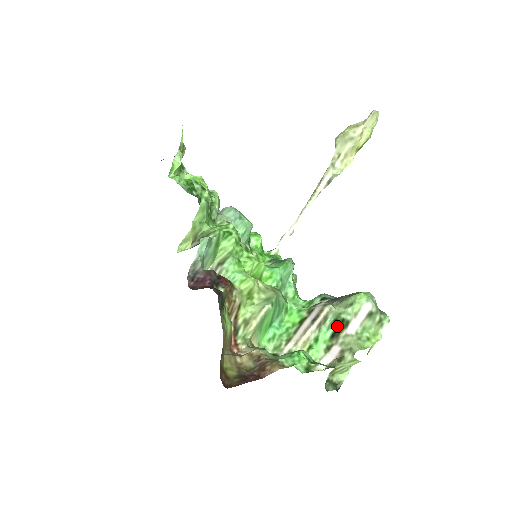
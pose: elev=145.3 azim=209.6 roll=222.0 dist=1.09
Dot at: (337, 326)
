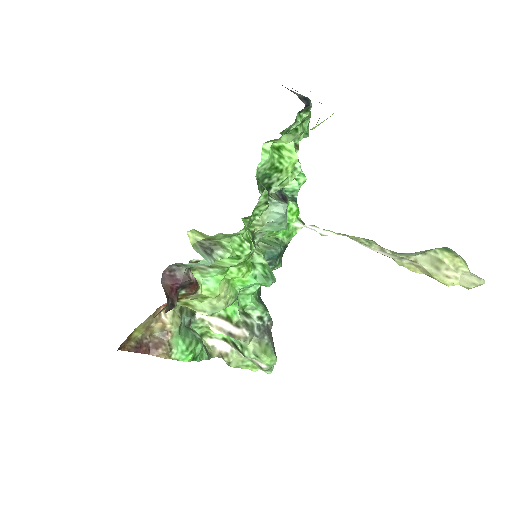
Dot at: (239, 348)
